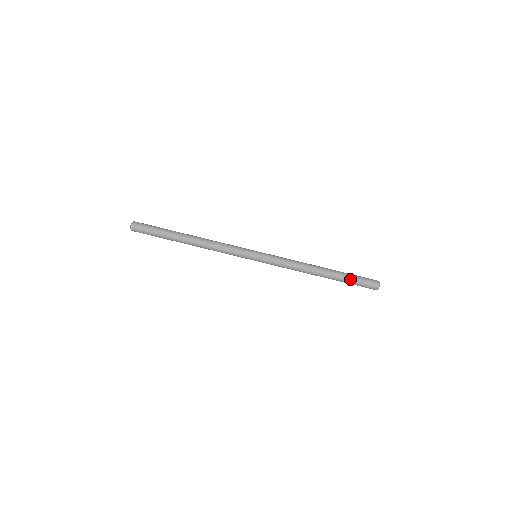
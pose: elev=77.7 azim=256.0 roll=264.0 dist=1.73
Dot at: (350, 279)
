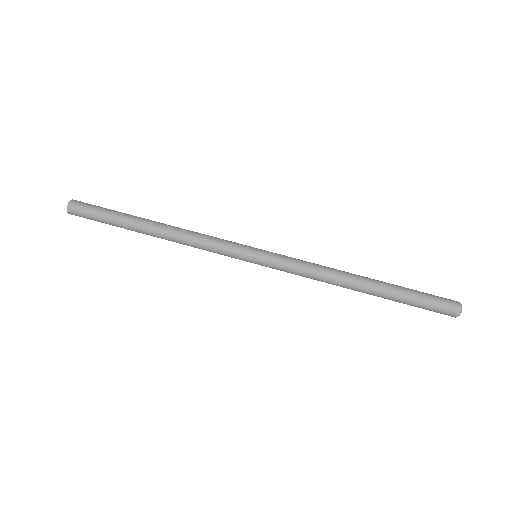
Dot at: (411, 292)
